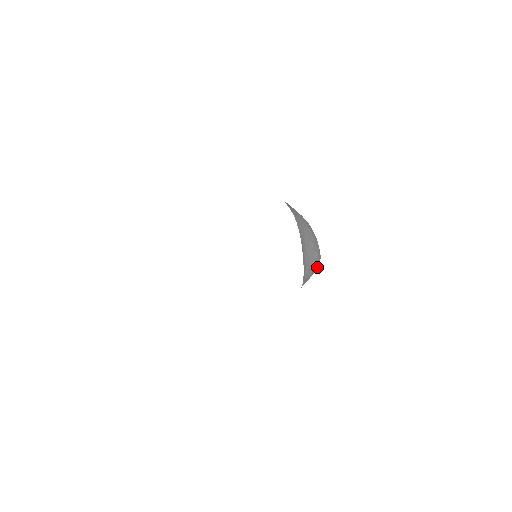
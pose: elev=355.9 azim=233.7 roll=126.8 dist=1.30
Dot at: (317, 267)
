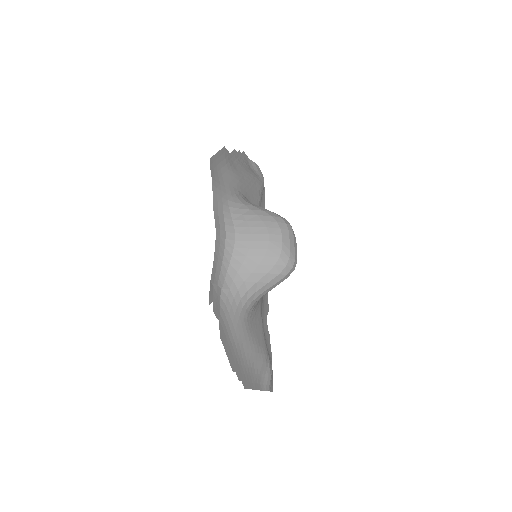
Dot at: (281, 275)
